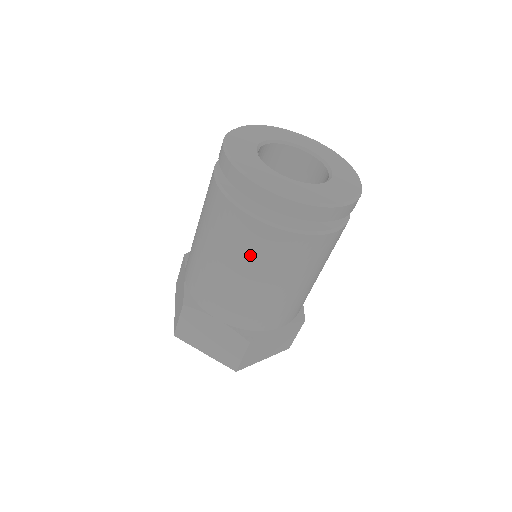
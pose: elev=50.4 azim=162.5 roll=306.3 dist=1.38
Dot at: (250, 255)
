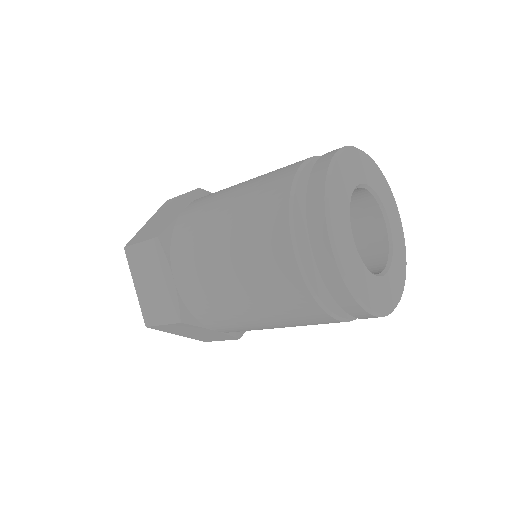
Dot at: (257, 270)
